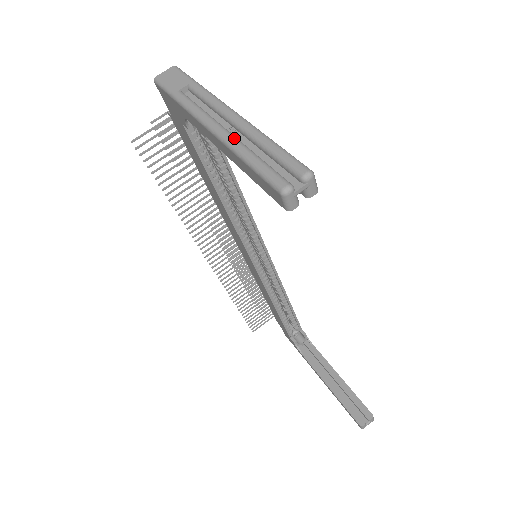
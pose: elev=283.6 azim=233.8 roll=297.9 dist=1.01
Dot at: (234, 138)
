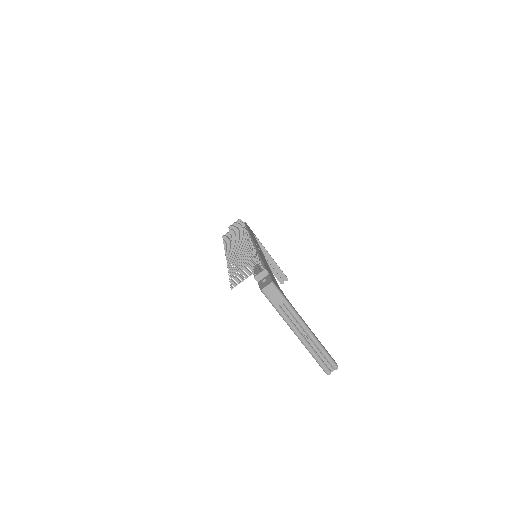
Dot at: (309, 346)
